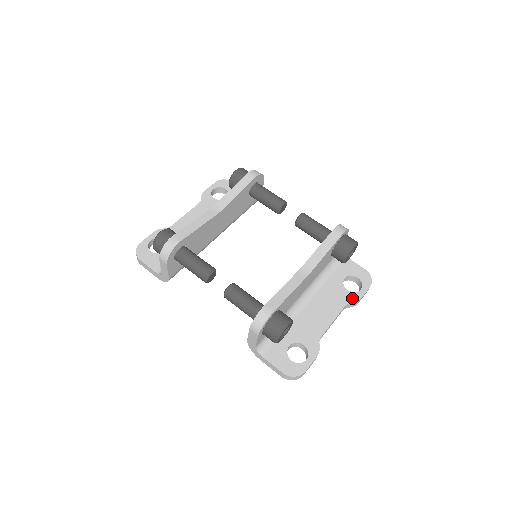
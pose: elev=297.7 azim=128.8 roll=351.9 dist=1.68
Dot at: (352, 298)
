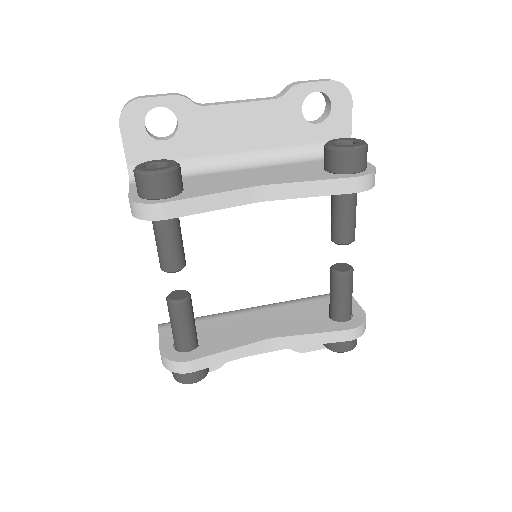
Dot at: (299, 347)
